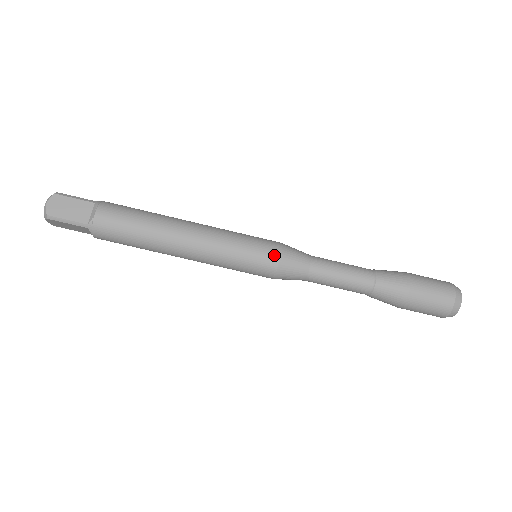
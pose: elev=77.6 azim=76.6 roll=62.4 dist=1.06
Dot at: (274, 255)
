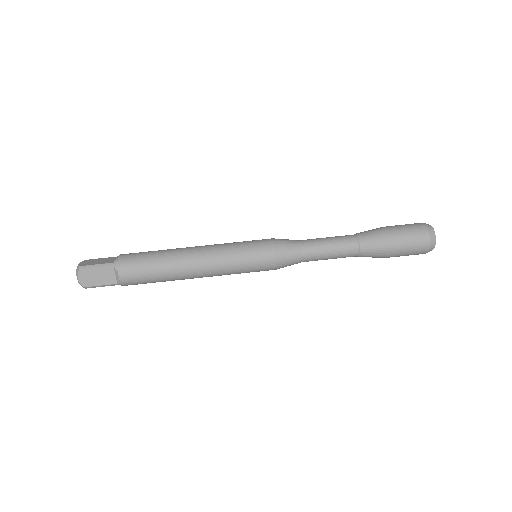
Dot at: (268, 240)
